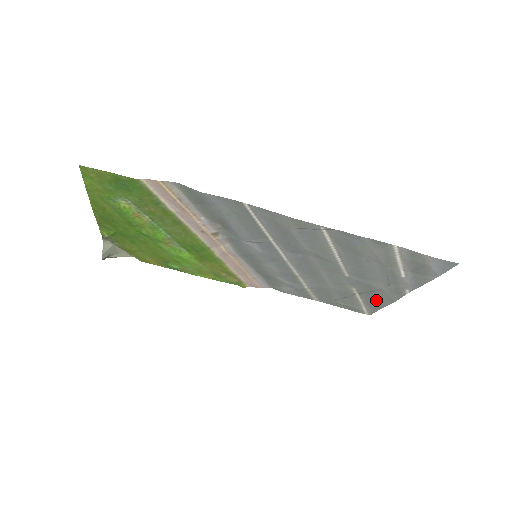
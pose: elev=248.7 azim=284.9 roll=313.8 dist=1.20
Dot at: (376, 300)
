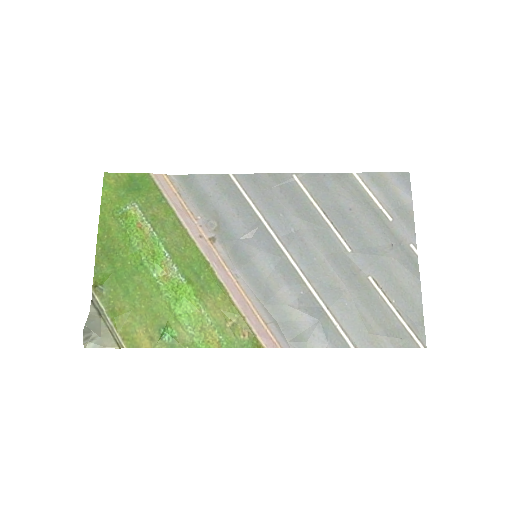
Dot at: (404, 293)
